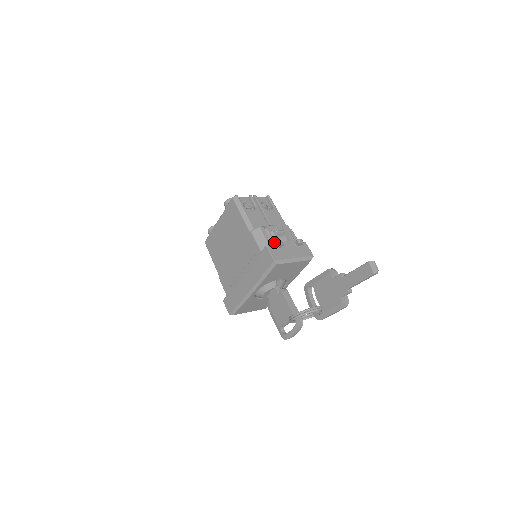
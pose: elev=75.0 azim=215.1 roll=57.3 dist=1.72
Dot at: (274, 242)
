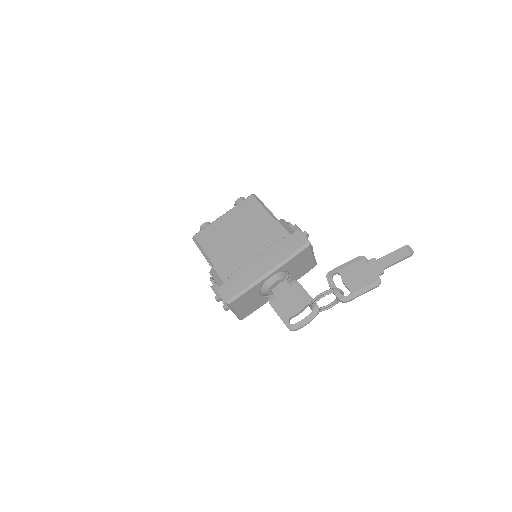
Dot at: occluded
